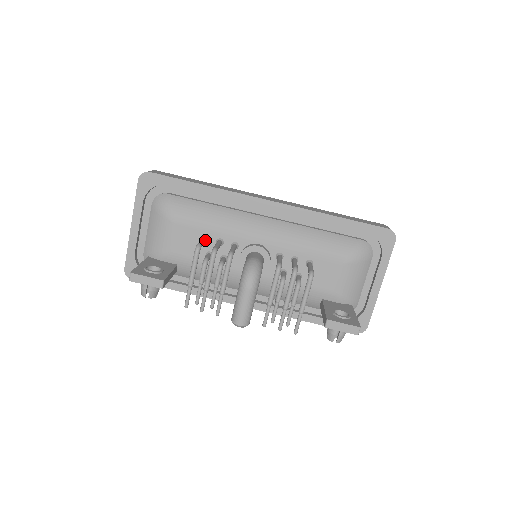
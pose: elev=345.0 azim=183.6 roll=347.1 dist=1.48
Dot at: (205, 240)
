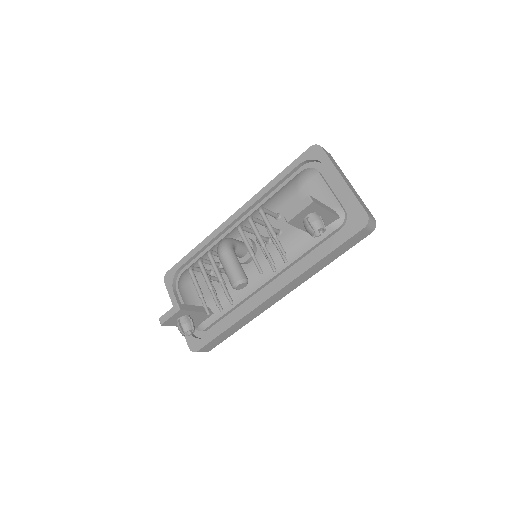
Dot at: (205, 269)
